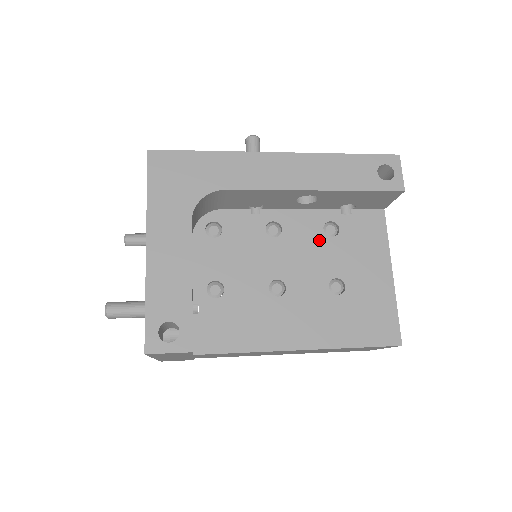
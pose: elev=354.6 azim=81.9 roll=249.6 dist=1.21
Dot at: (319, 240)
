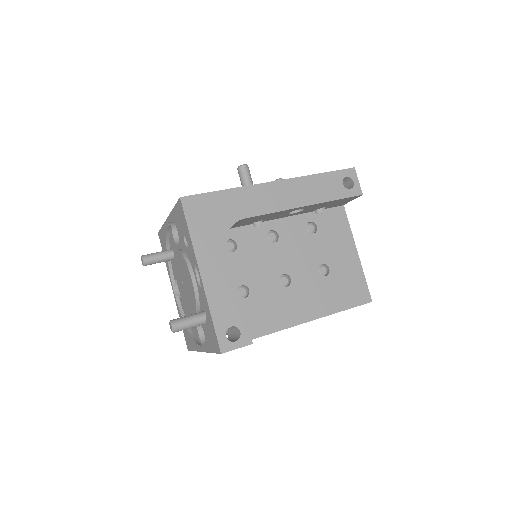
Dot at: (305, 238)
